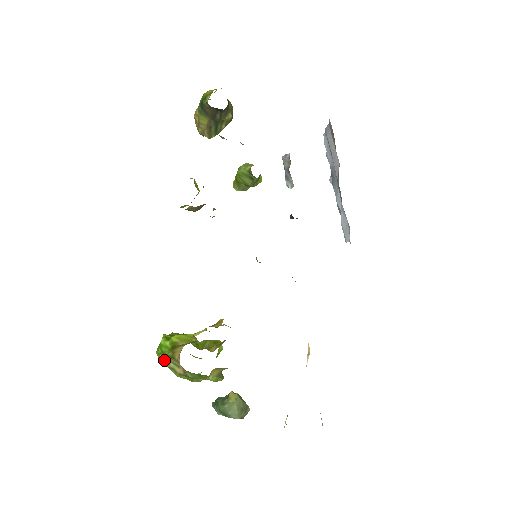
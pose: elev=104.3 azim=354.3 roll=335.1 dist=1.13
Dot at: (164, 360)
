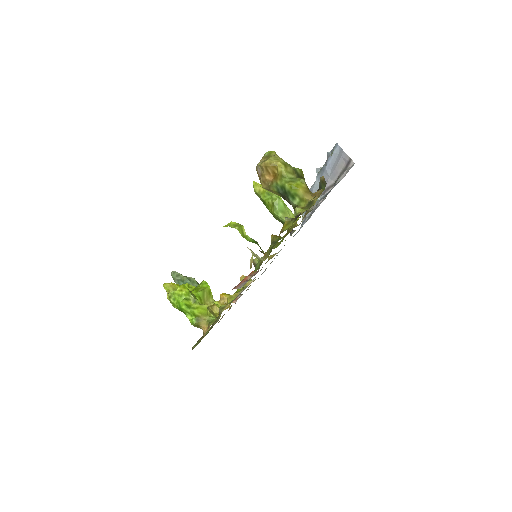
Dot at: occluded
